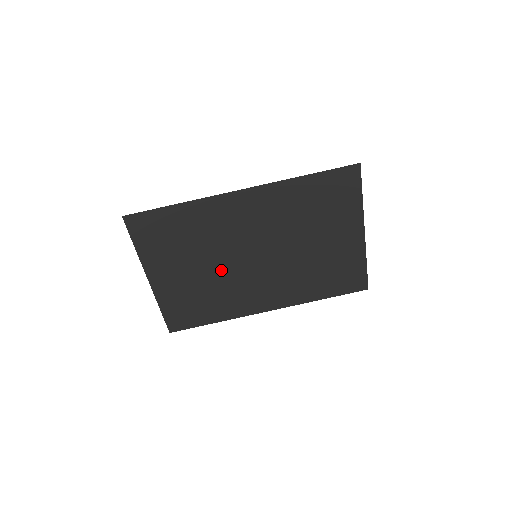
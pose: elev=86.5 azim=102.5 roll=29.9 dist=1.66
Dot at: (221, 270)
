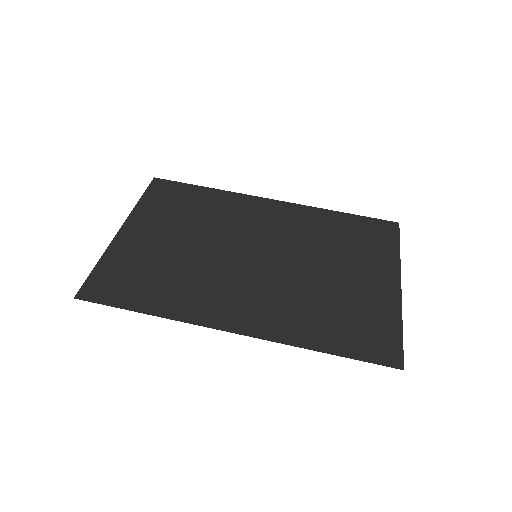
Dot at: (206, 254)
